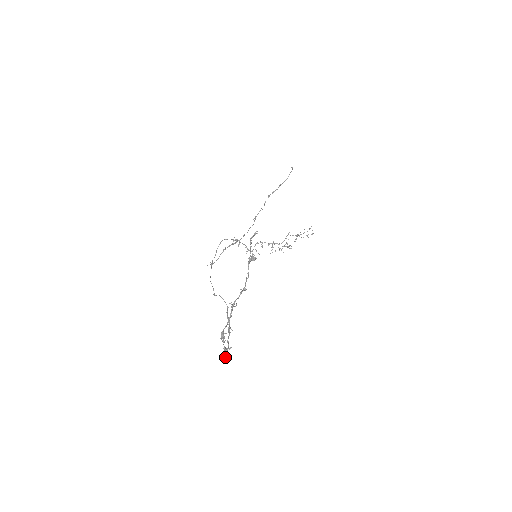
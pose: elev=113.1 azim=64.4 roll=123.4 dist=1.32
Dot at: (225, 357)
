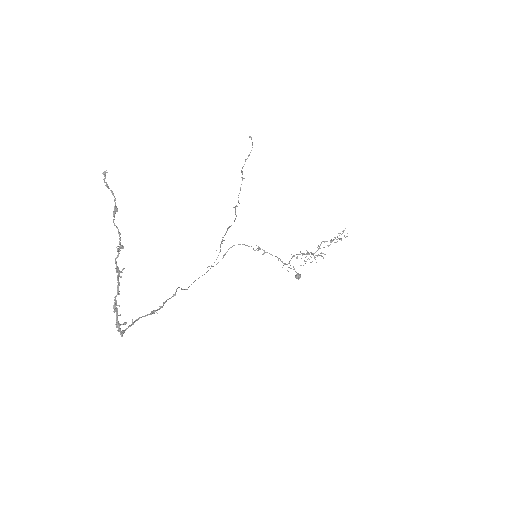
Dot at: (121, 335)
